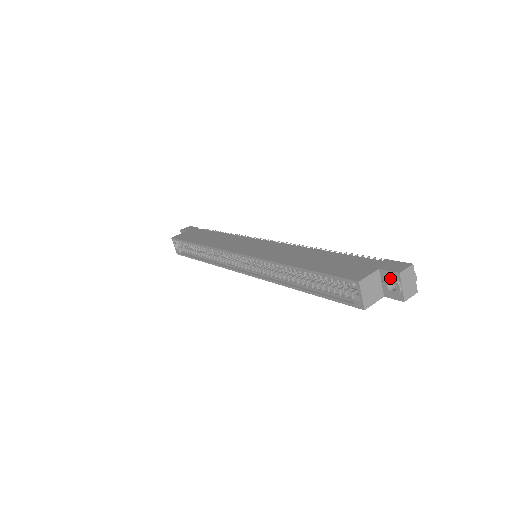
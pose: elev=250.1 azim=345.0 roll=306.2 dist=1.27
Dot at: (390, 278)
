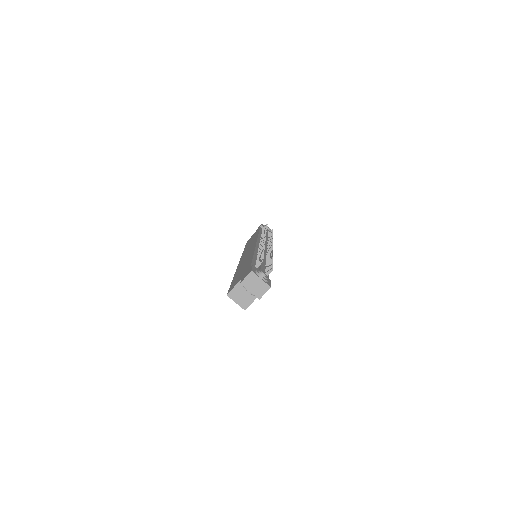
Dot at: (243, 286)
